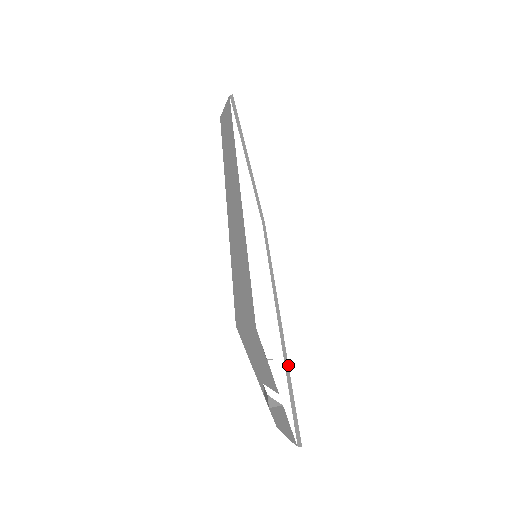
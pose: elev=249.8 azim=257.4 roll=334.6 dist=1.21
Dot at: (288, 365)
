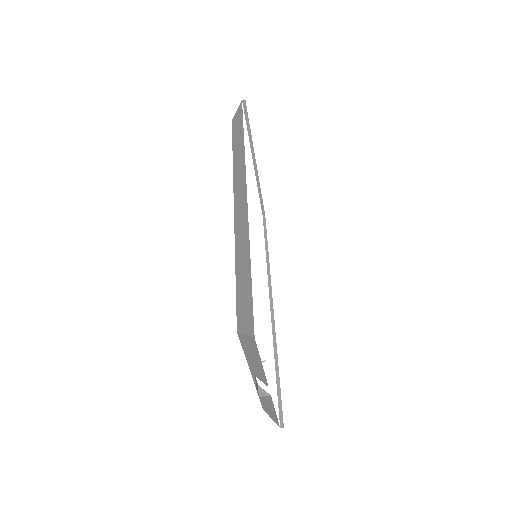
Dot at: (277, 354)
